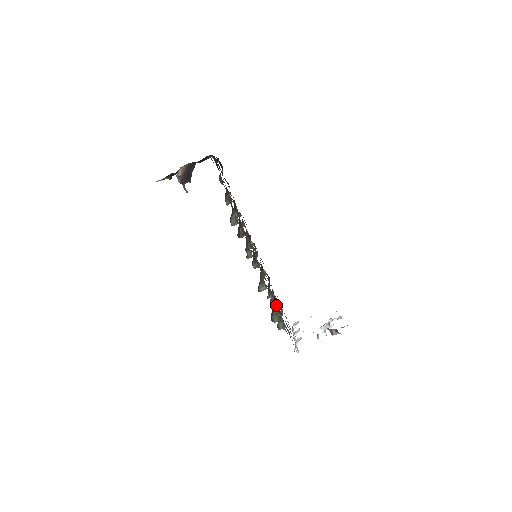
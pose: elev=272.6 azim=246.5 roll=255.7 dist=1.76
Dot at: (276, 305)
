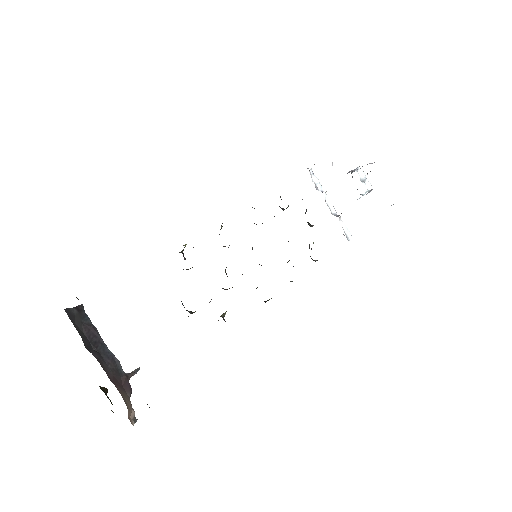
Dot at: occluded
